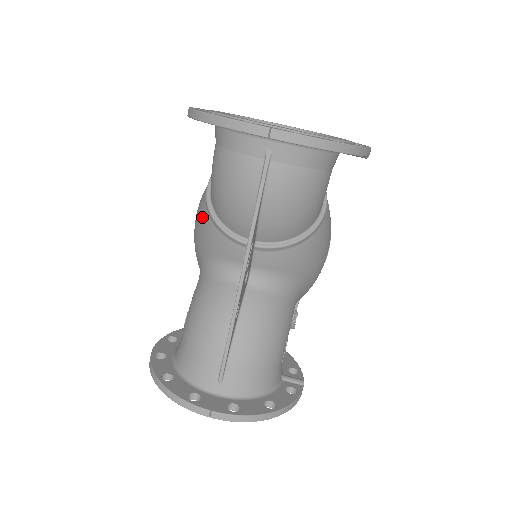
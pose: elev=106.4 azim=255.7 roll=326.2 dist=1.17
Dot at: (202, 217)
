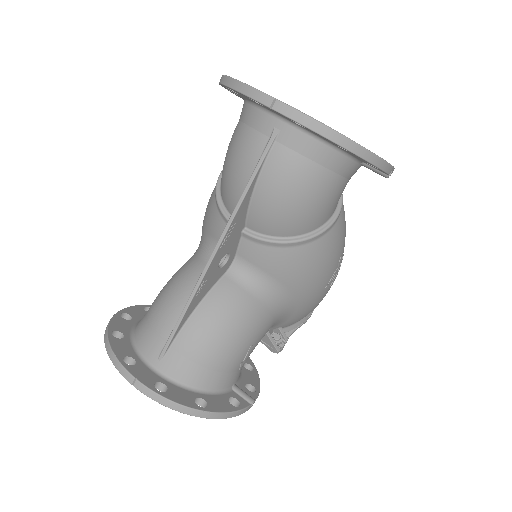
Dot at: (211, 194)
